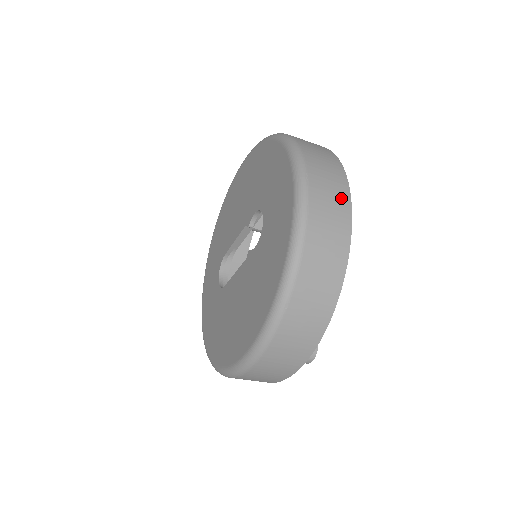
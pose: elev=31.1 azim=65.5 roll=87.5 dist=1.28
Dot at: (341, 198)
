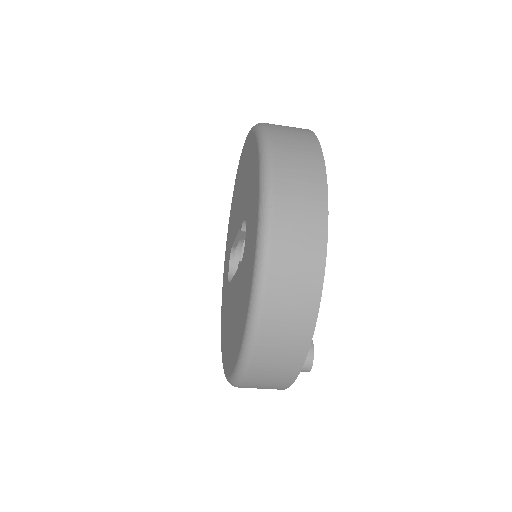
Dot at: (314, 227)
